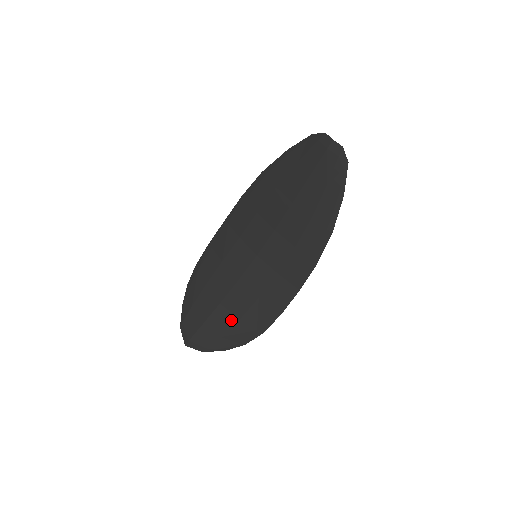
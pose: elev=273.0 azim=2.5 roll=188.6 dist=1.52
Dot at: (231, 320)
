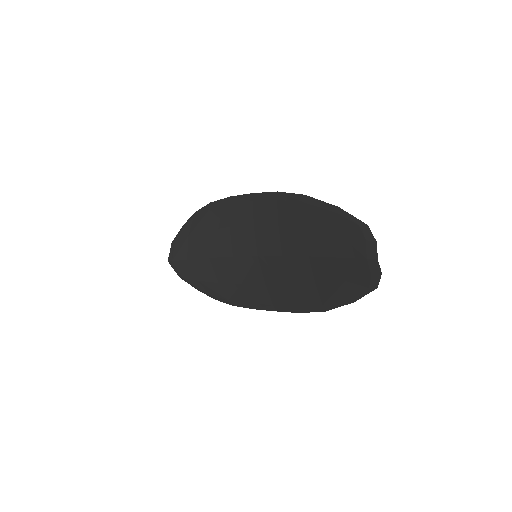
Dot at: (211, 277)
